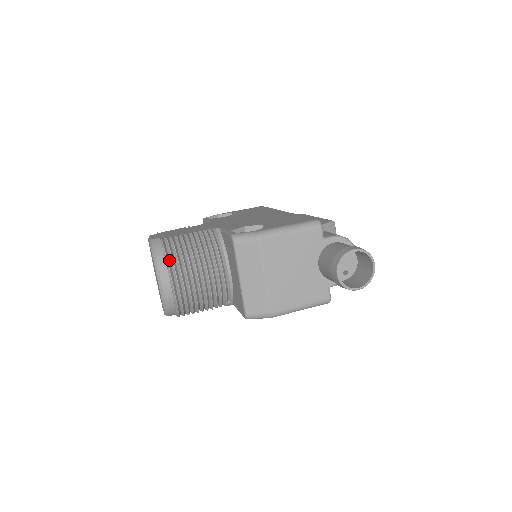
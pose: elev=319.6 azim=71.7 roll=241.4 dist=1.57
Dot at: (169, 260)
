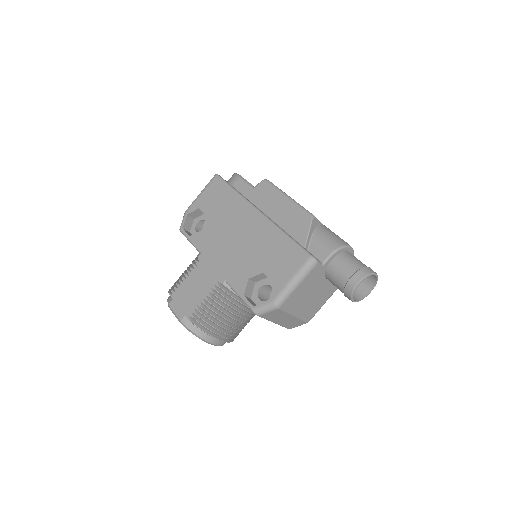
Dot at: (209, 332)
